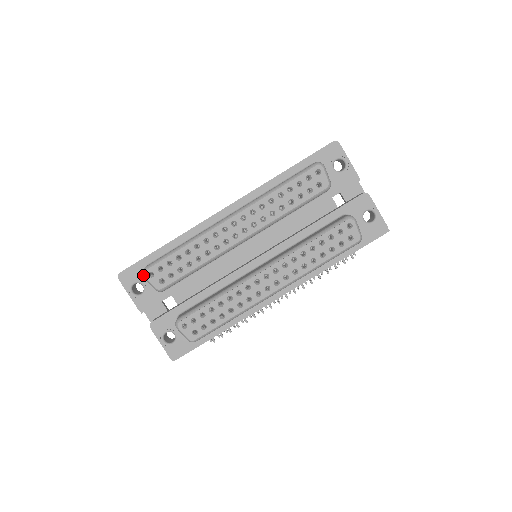
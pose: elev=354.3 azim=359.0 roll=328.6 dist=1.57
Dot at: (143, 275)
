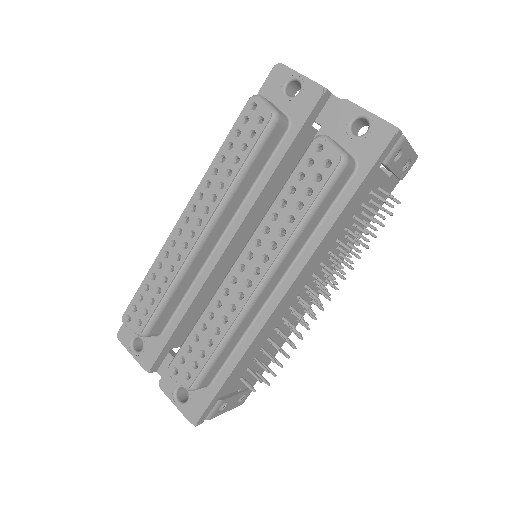
Dot at: (123, 323)
